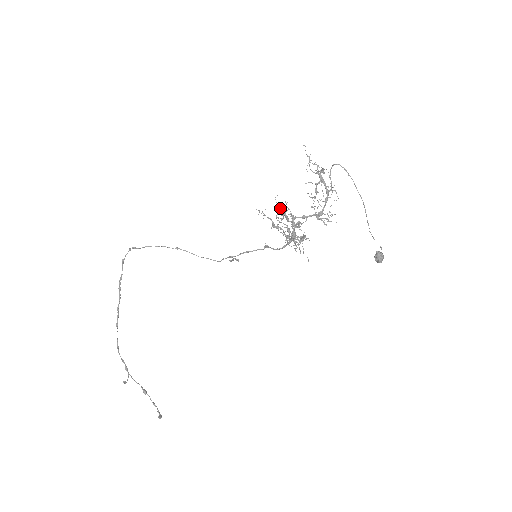
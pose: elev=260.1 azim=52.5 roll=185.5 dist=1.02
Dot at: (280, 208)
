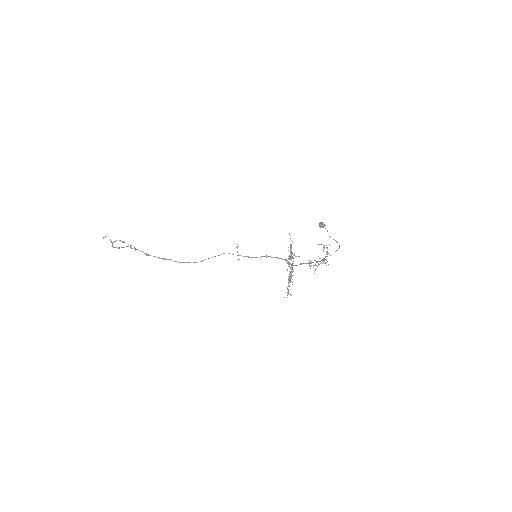
Dot at: (291, 265)
